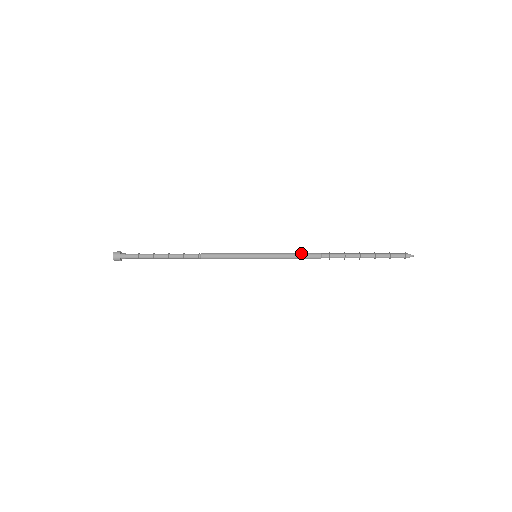
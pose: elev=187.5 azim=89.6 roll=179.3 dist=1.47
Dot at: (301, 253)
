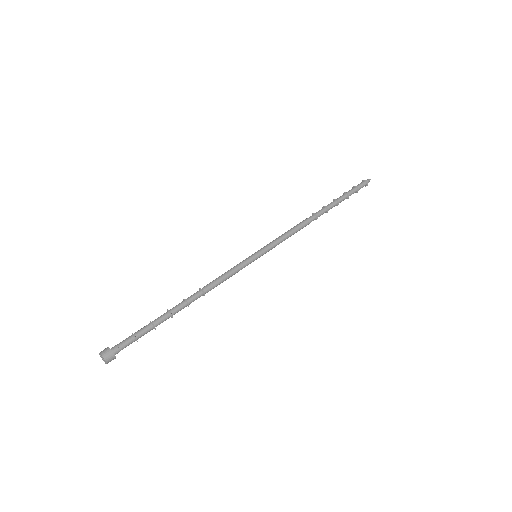
Dot at: (295, 231)
